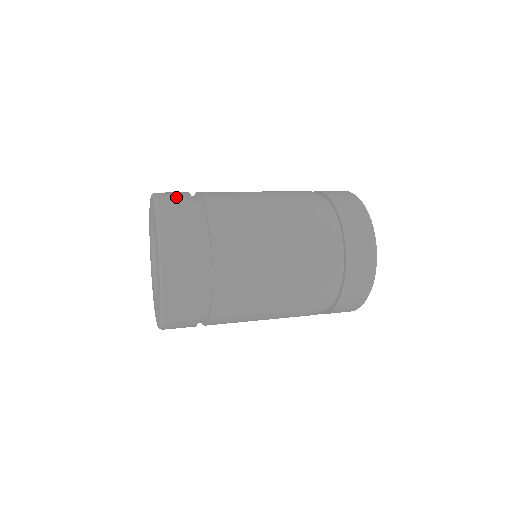
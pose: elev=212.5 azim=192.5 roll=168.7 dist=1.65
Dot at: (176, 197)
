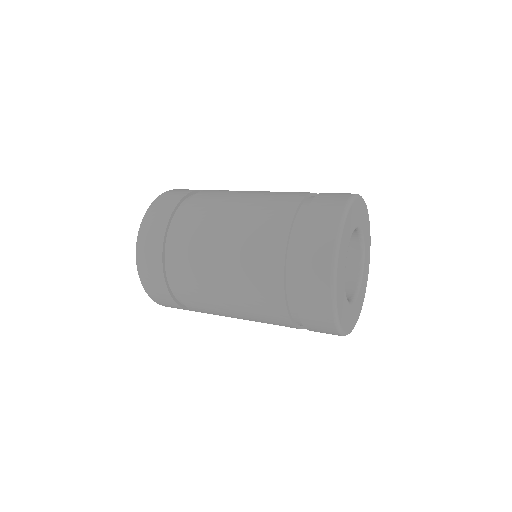
Dot at: occluded
